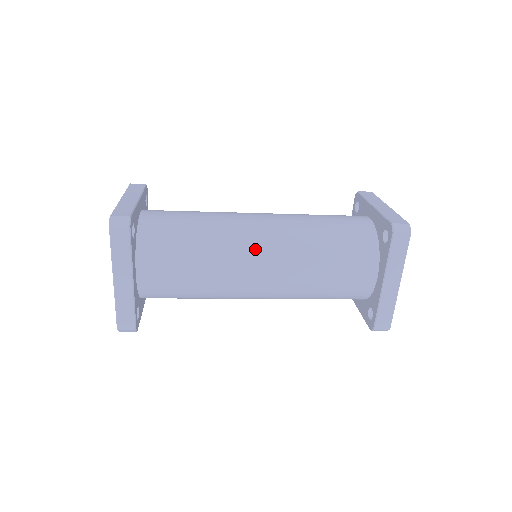
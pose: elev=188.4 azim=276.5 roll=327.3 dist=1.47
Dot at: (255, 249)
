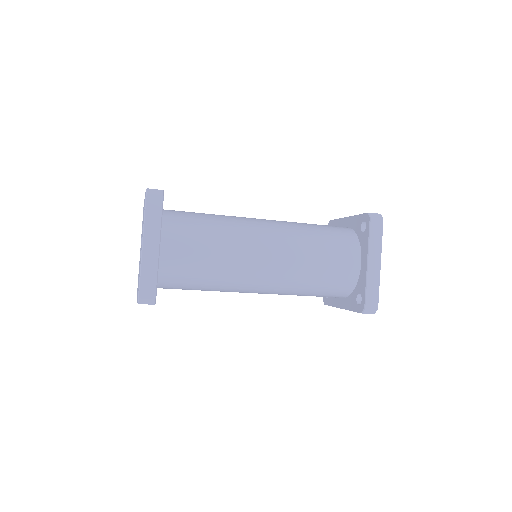
Dot at: (261, 234)
